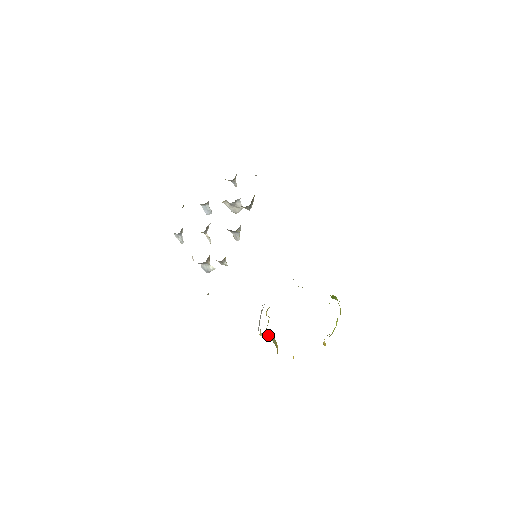
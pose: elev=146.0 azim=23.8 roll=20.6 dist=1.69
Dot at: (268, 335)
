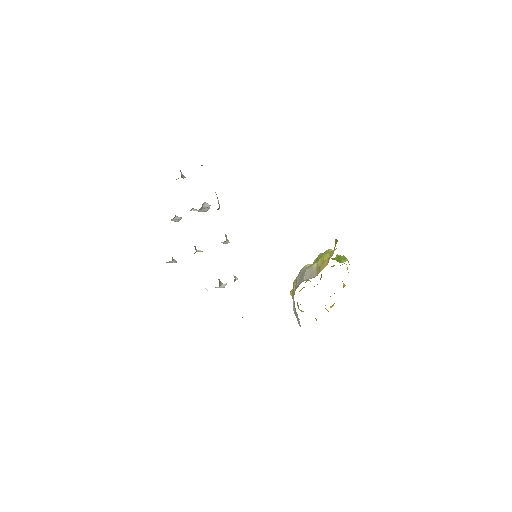
Dot at: occluded
